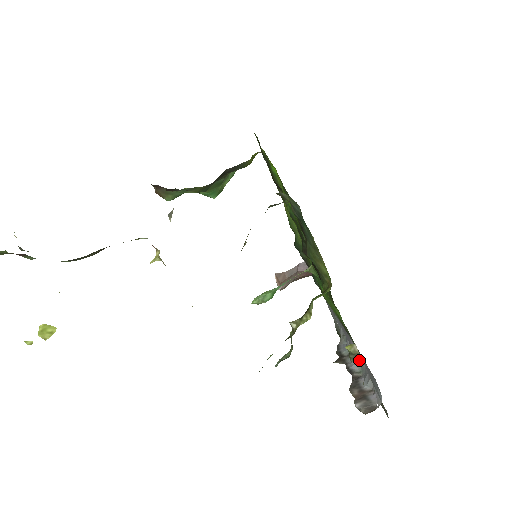
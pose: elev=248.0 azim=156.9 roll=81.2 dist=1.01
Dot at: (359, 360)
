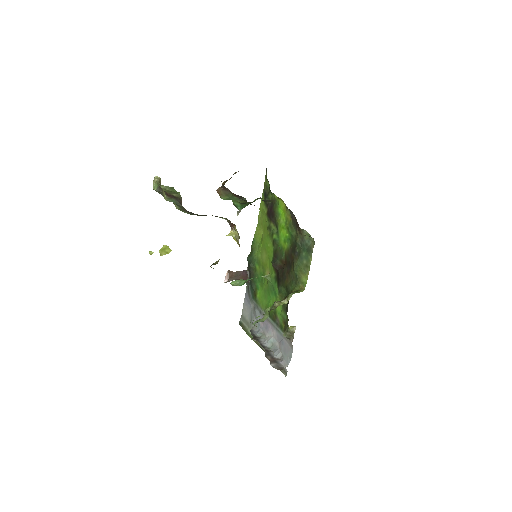
Dot at: (291, 337)
